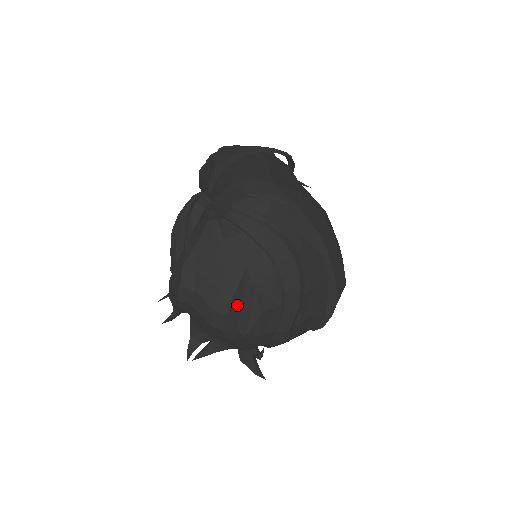
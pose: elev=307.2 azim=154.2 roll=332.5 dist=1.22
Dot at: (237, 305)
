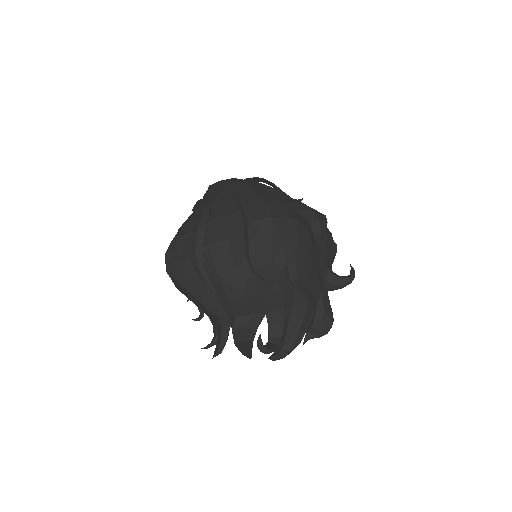
Dot at: occluded
